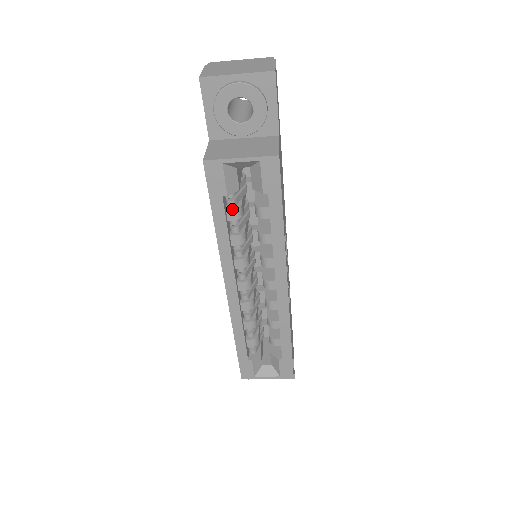
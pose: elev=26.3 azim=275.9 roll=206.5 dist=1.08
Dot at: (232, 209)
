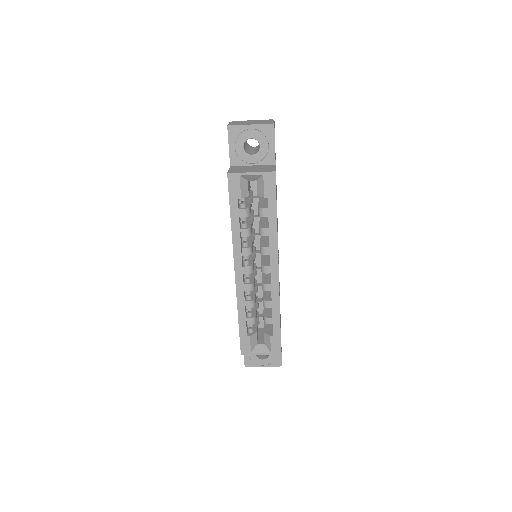
Dot at: (243, 209)
